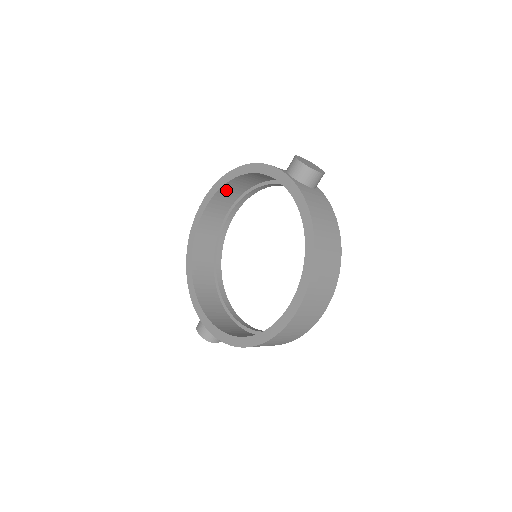
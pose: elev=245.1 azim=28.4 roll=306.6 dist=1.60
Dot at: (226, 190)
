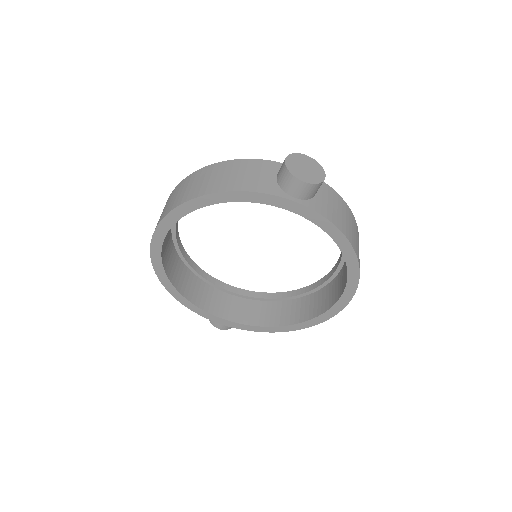
Dot at: occluded
